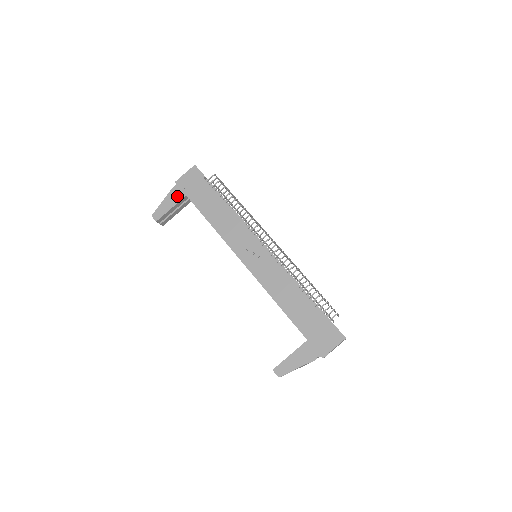
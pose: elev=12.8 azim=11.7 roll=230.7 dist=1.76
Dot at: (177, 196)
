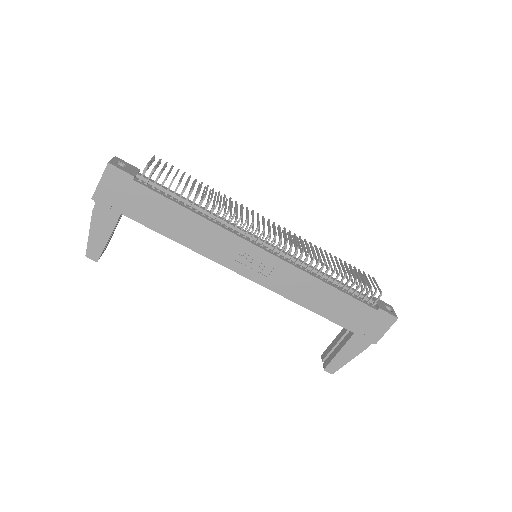
Dot at: (107, 219)
